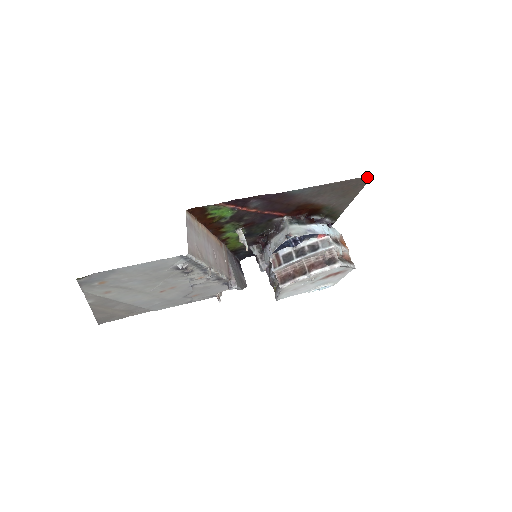
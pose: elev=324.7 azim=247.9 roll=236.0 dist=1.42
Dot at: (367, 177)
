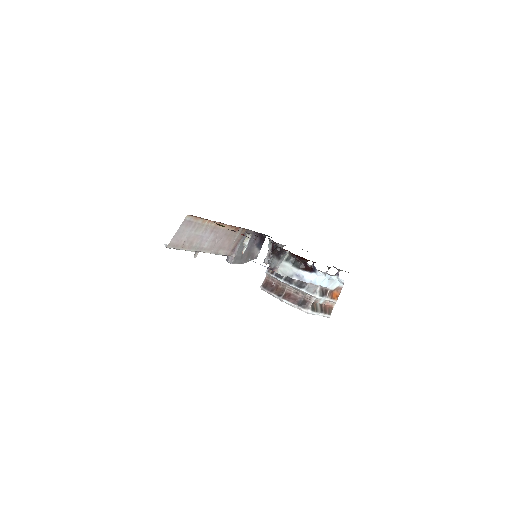
Dot at: occluded
